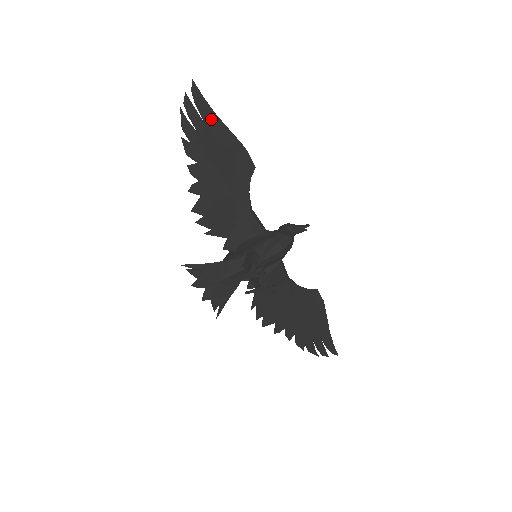
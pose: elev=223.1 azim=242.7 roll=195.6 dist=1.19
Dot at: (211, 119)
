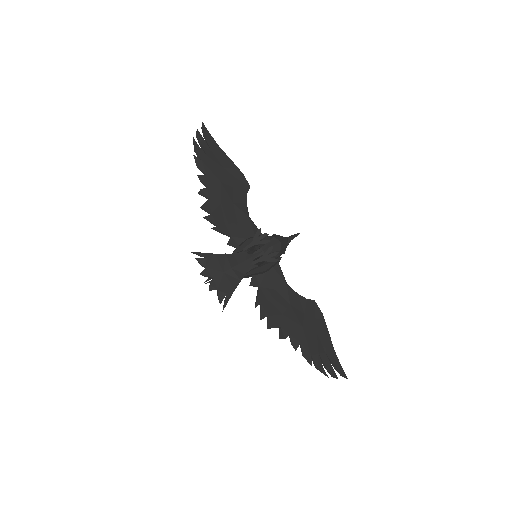
Dot at: (215, 148)
